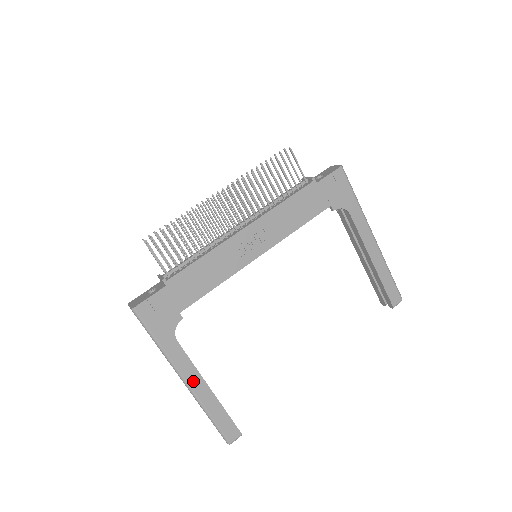
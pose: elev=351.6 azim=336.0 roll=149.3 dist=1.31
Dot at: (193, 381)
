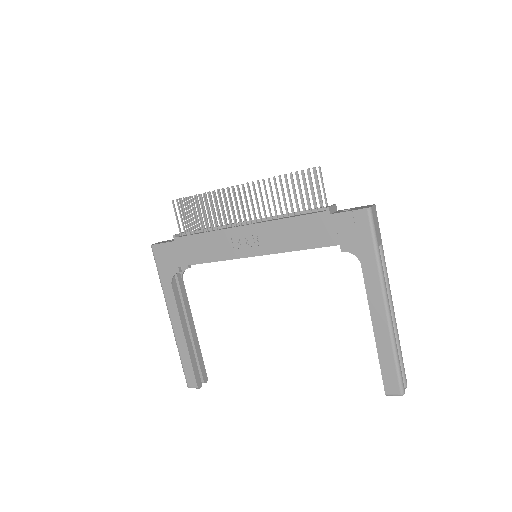
Dot at: (175, 322)
